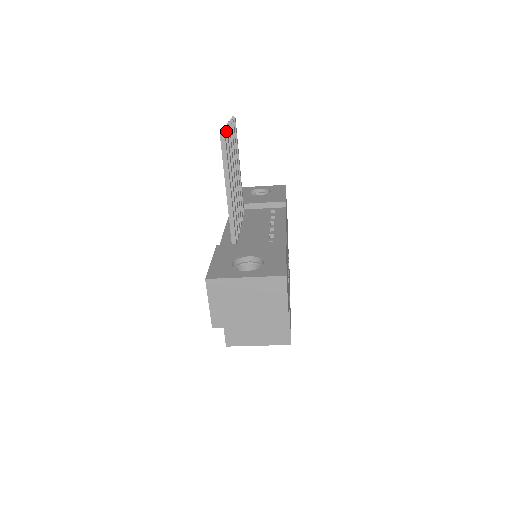
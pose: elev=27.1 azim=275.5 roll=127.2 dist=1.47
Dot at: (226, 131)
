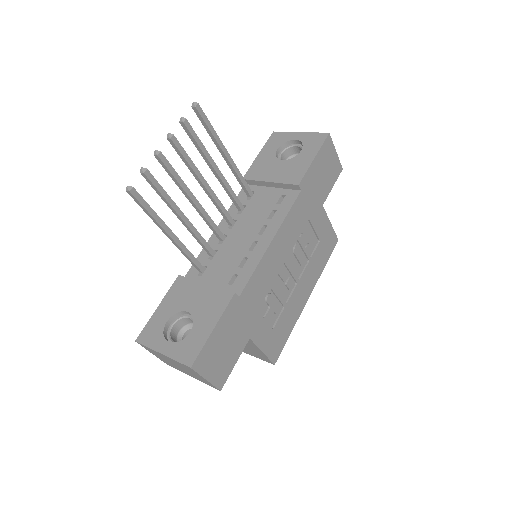
Dot at: (143, 173)
